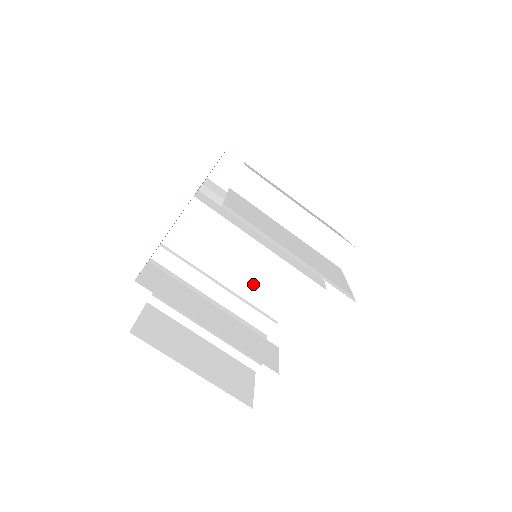
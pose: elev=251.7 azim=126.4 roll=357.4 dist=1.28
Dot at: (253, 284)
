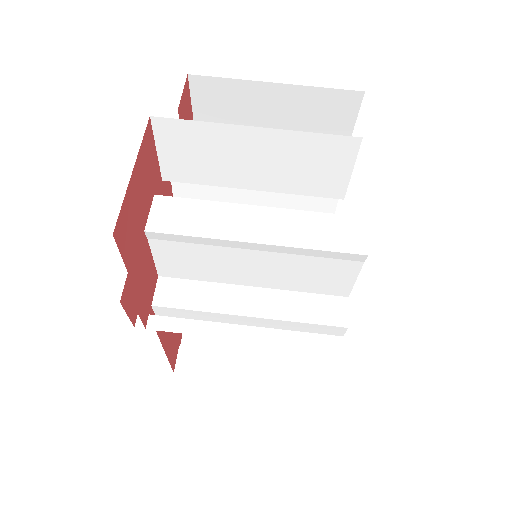
Dot at: occluded
